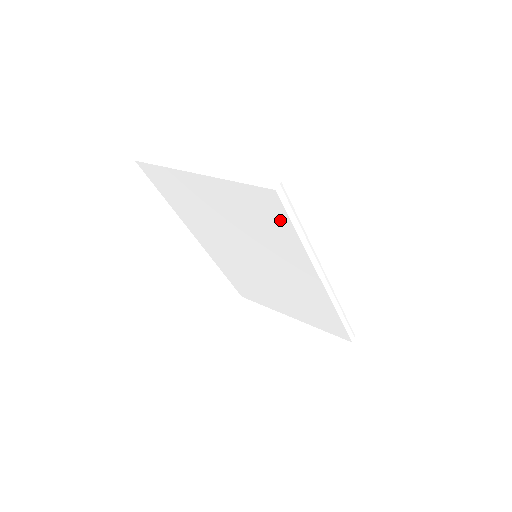
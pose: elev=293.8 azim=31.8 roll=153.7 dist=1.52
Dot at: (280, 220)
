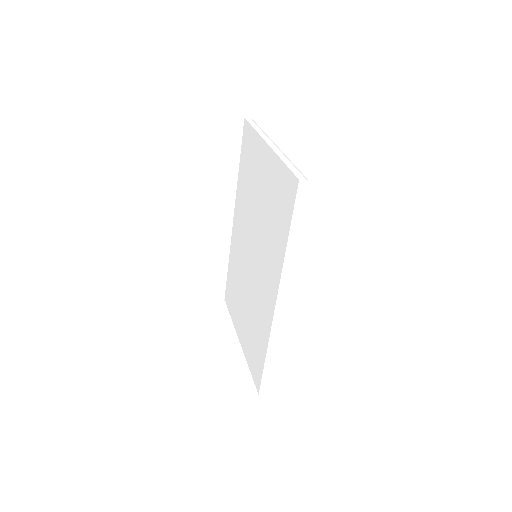
Dot at: (287, 215)
